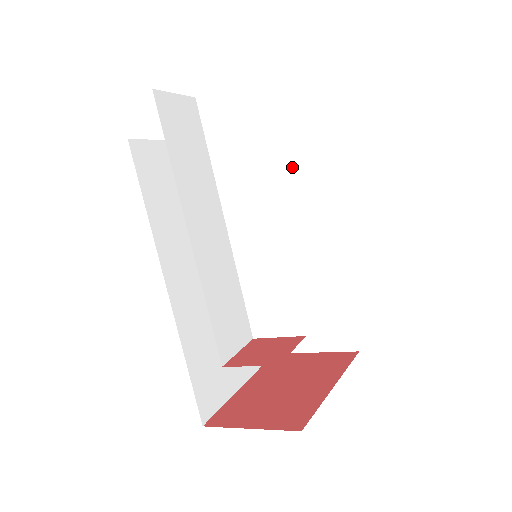
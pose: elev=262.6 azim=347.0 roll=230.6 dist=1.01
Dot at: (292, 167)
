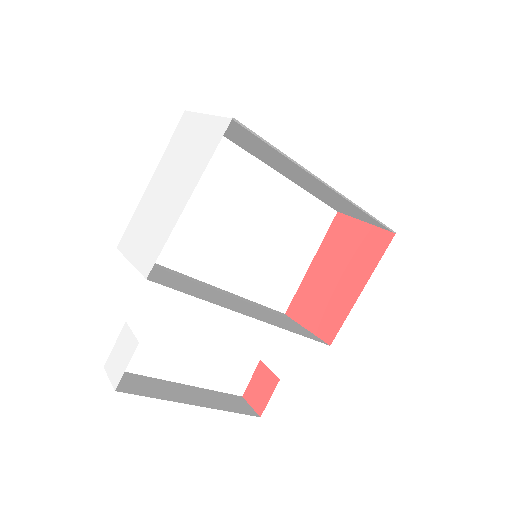
Dot at: (254, 142)
